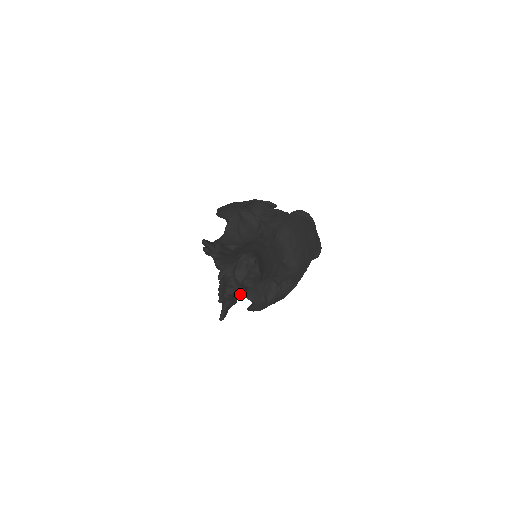
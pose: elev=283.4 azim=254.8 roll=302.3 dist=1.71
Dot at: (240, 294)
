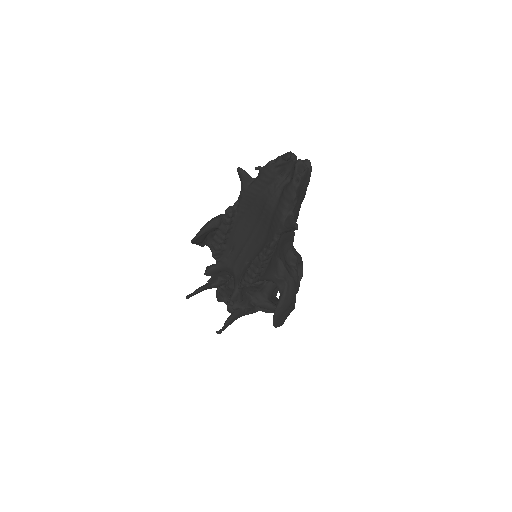
Dot at: (271, 271)
